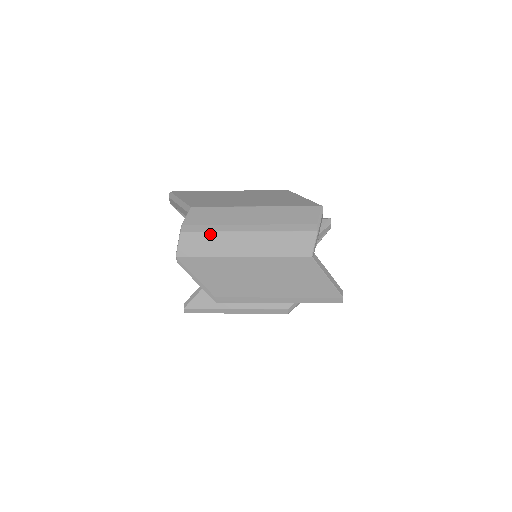
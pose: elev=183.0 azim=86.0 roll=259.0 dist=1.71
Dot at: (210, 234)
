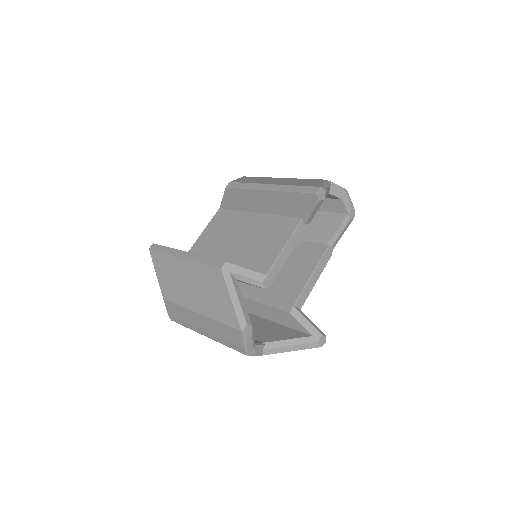
Dot at: (187, 327)
